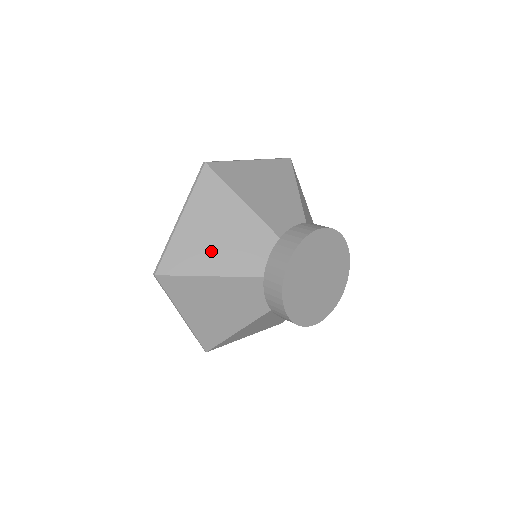
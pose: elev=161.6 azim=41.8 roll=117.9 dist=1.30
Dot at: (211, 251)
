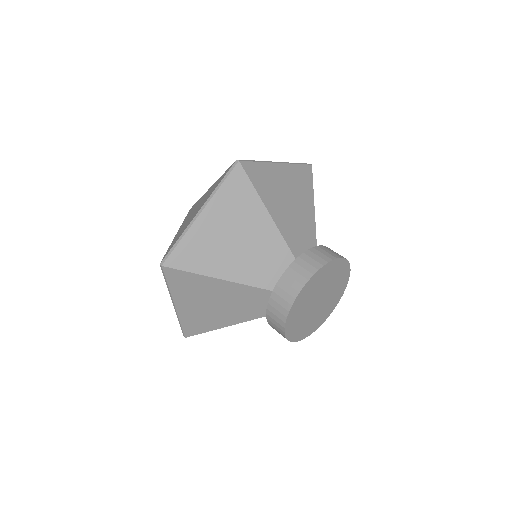
Dot at: (216, 315)
